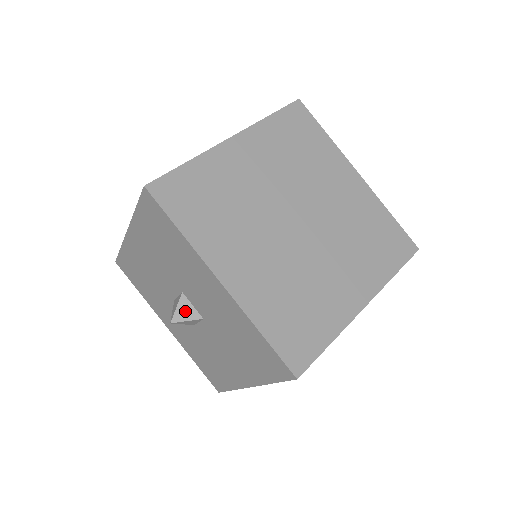
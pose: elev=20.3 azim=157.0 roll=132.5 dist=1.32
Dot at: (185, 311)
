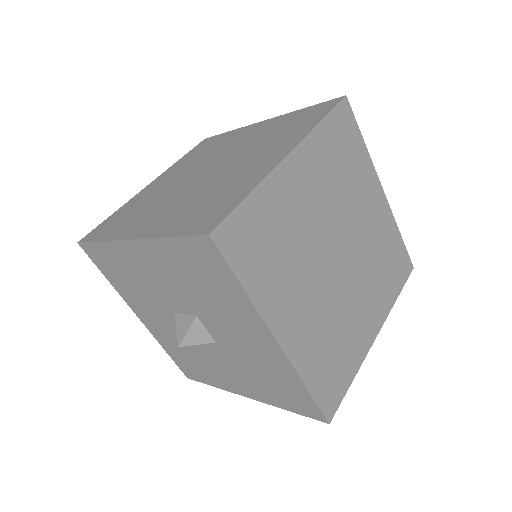
Dot at: (197, 335)
